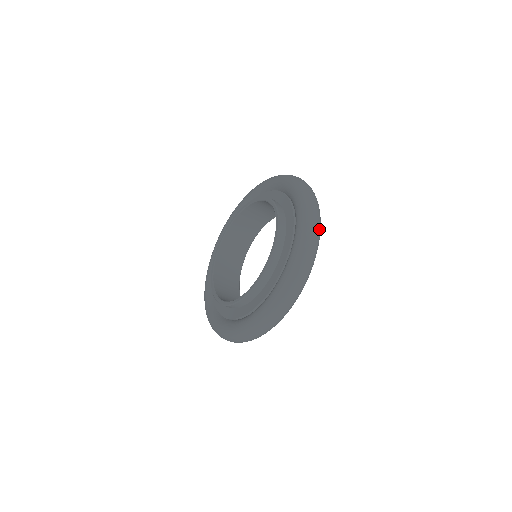
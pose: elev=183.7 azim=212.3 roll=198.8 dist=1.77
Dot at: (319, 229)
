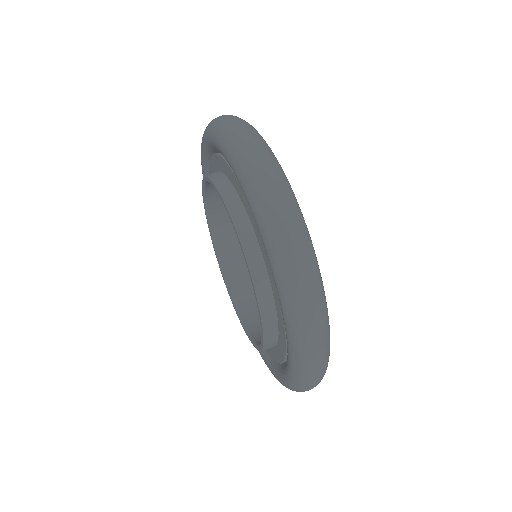
Dot at: occluded
